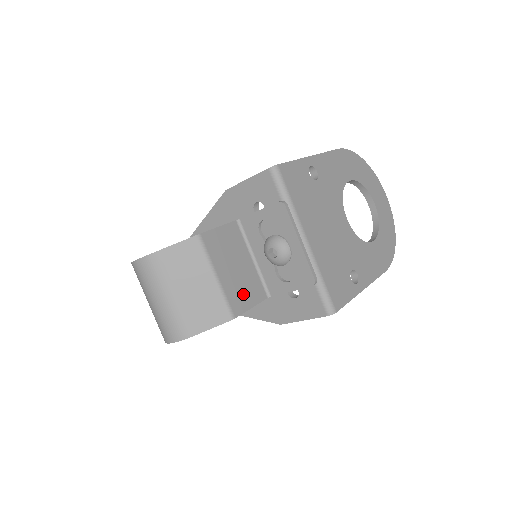
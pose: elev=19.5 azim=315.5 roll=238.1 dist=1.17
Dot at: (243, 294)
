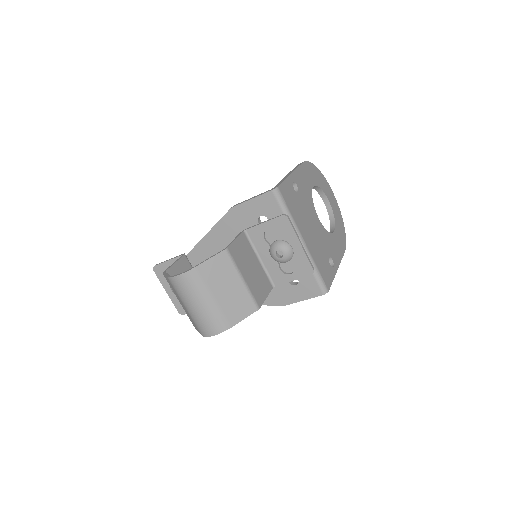
Dot at: (260, 289)
